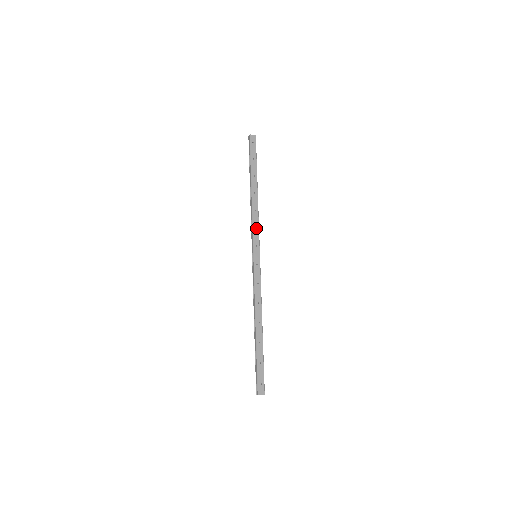
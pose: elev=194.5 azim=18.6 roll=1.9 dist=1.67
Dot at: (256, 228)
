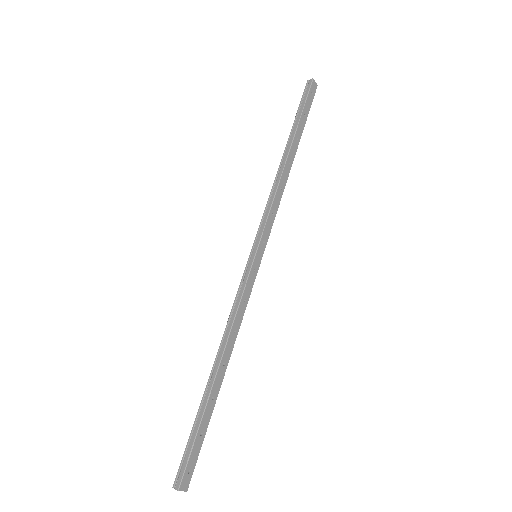
Dot at: (272, 214)
